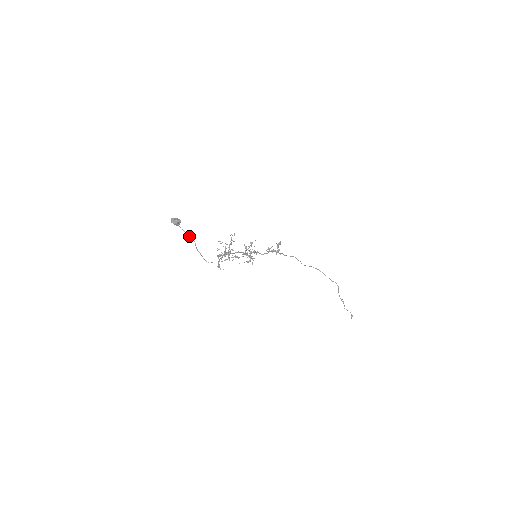
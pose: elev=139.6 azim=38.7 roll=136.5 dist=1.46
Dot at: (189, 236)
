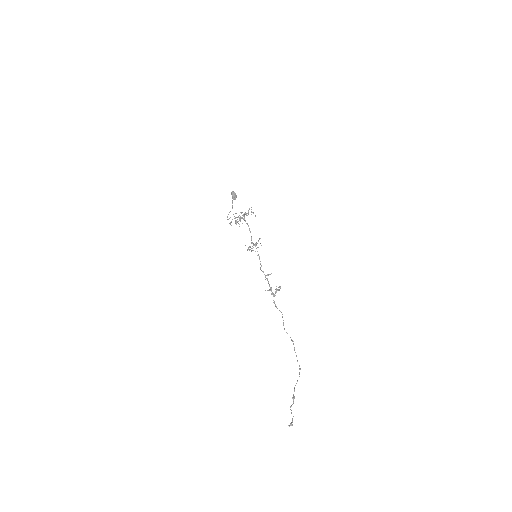
Dot at: (232, 206)
